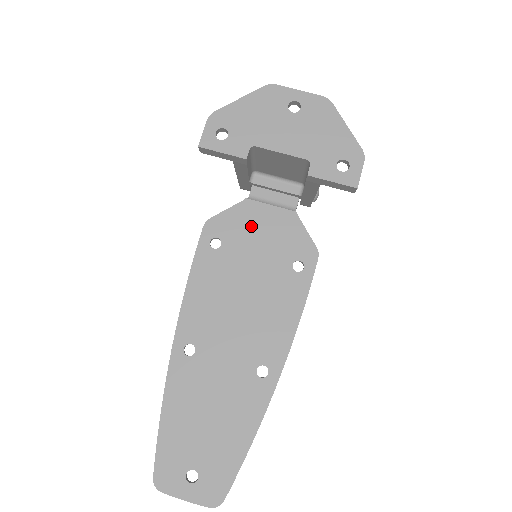
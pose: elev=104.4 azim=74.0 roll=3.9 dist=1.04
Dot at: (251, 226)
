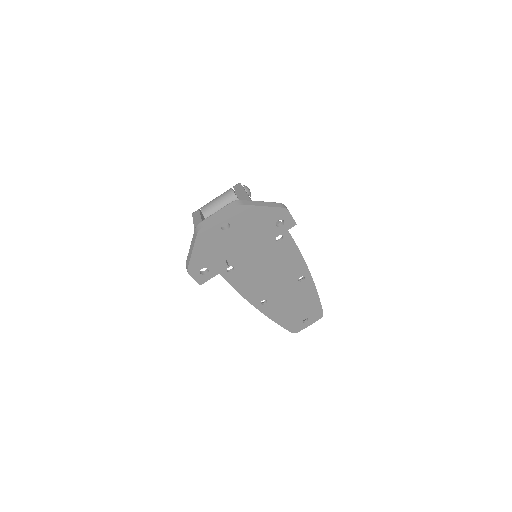
Dot at: occluded
